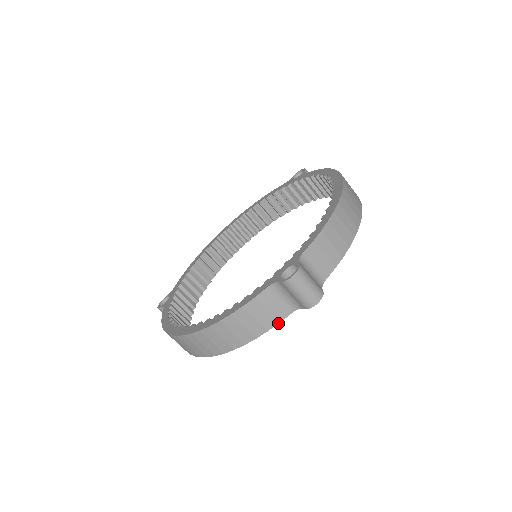
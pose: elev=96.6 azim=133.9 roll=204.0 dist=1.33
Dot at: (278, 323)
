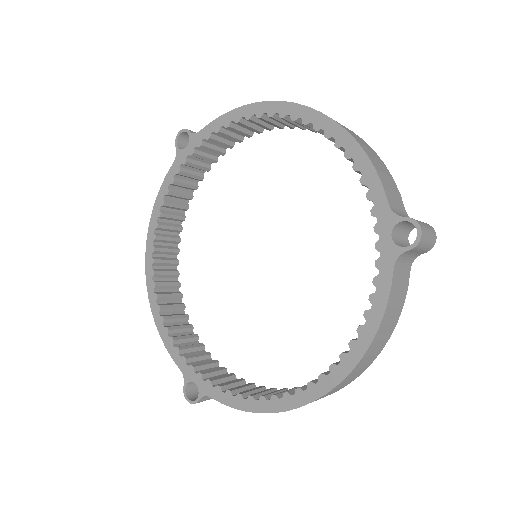
Dot at: (407, 289)
